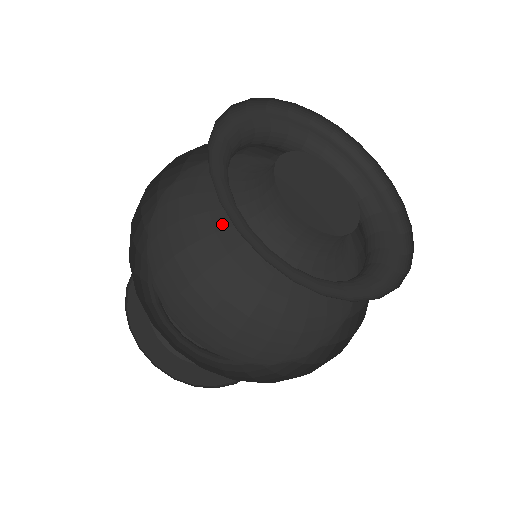
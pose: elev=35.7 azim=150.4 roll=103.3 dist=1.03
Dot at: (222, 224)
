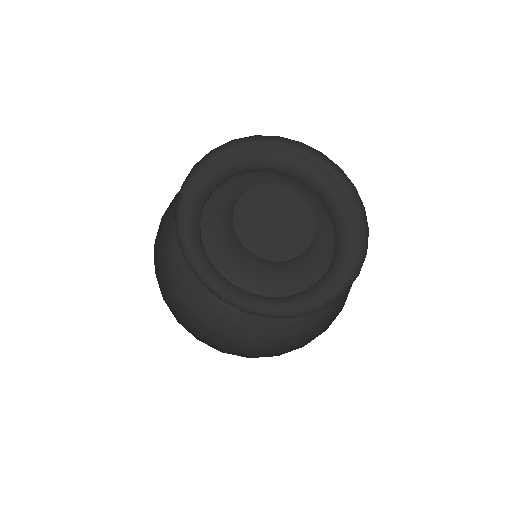
Dot at: occluded
